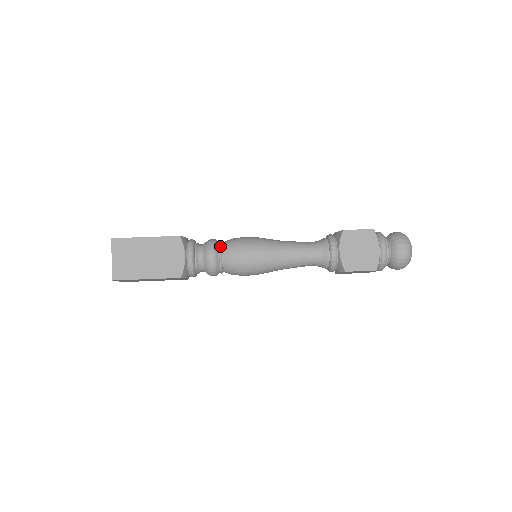
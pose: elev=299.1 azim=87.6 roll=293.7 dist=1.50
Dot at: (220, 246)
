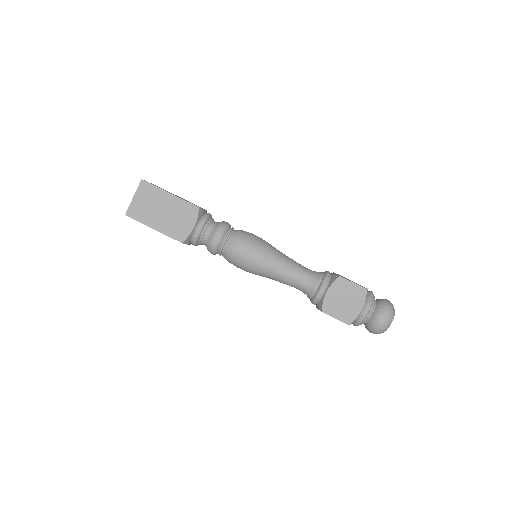
Dot at: (229, 233)
